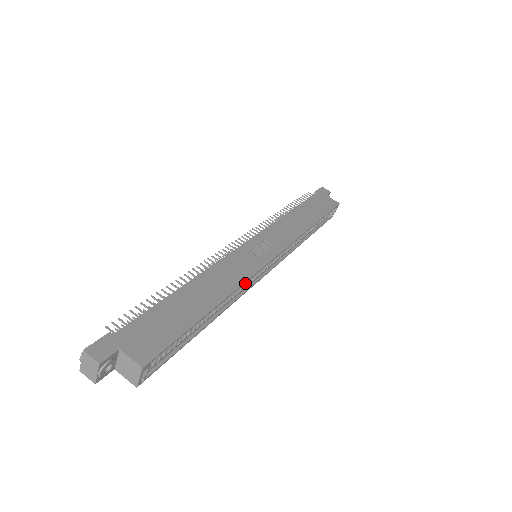
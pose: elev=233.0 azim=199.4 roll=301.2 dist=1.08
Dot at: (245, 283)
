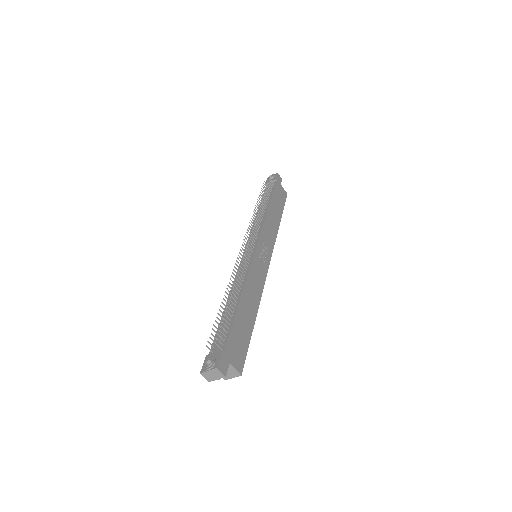
Dot at: occluded
